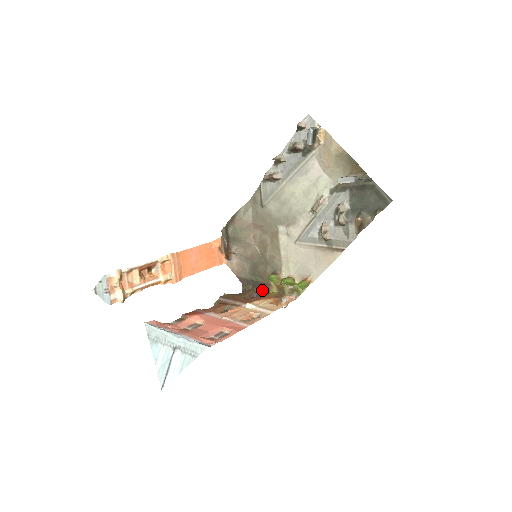
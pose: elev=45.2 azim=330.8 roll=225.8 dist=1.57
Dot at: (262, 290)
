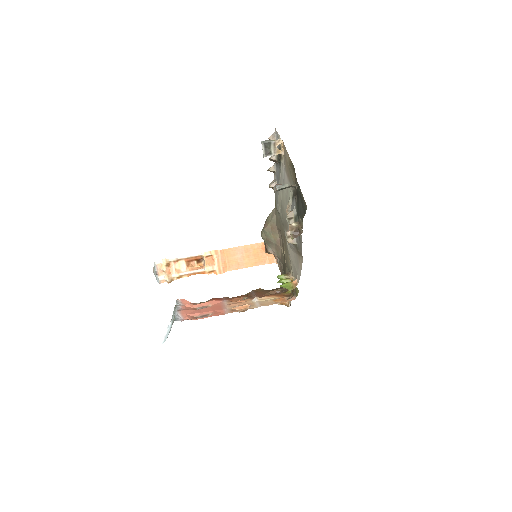
Dot at: (286, 289)
